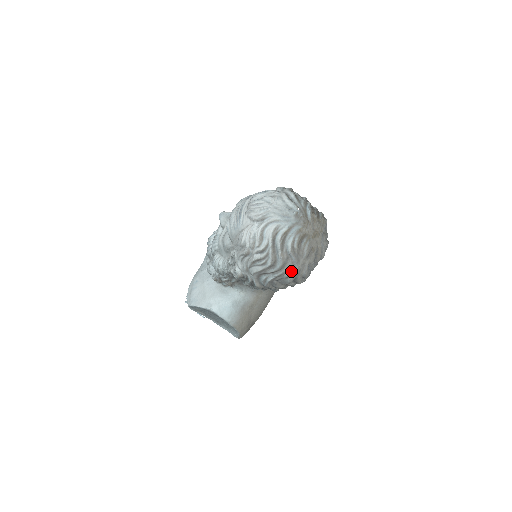
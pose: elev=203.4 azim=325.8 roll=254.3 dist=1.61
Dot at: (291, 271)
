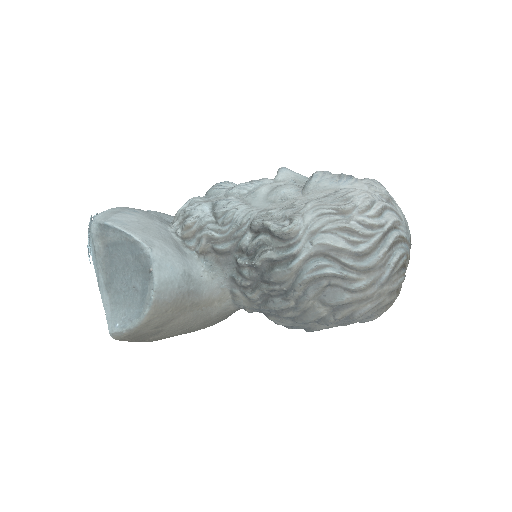
Dot at: (366, 287)
